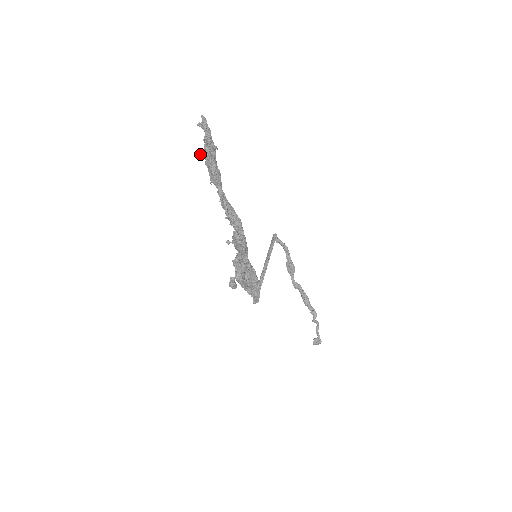
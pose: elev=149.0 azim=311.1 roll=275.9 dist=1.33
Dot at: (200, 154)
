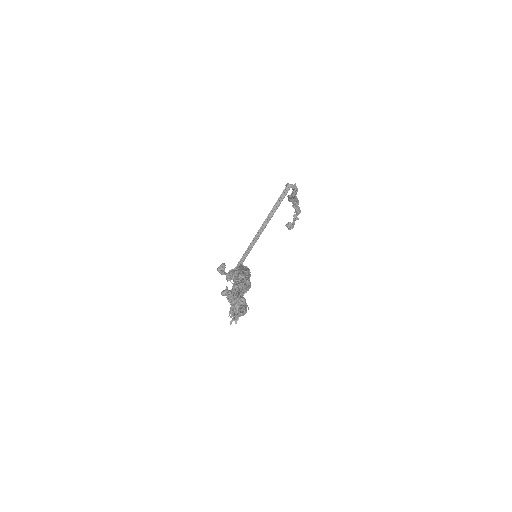
Dot at: (223, 295)
